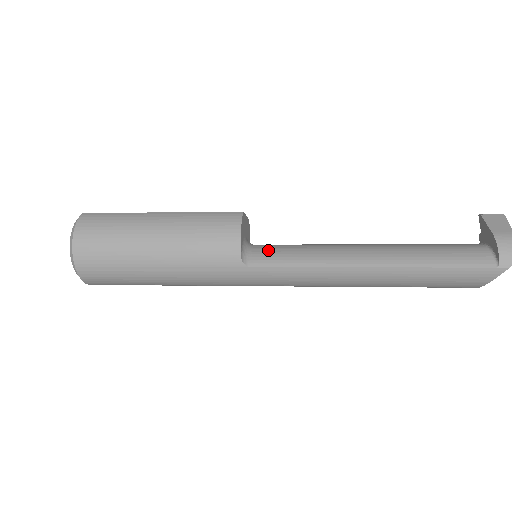
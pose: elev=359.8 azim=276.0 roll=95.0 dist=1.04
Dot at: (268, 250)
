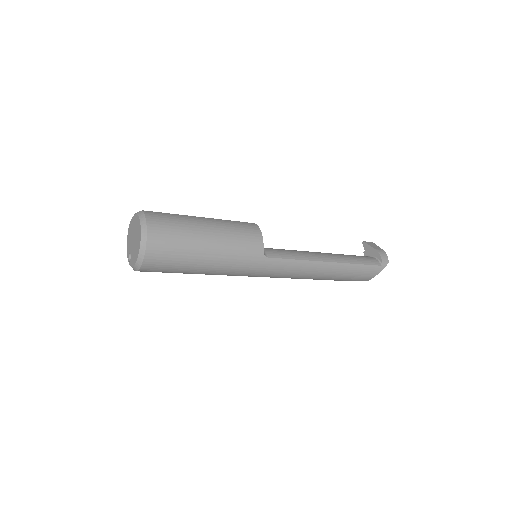
Dot at: (272, 249)
